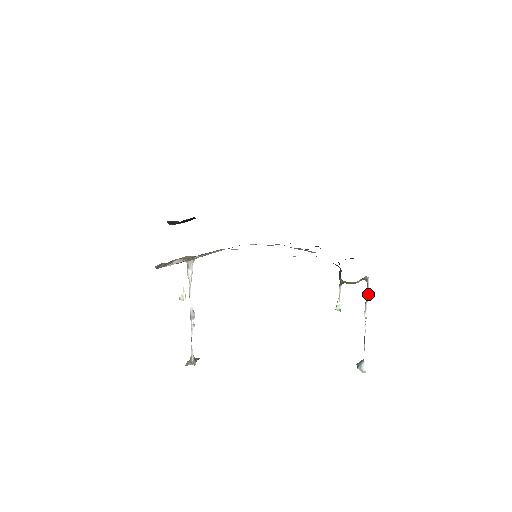
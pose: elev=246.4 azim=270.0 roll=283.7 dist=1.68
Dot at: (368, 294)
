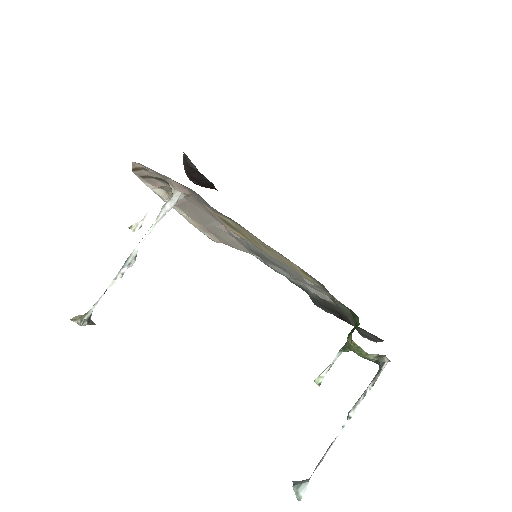
Dot at: occluded
